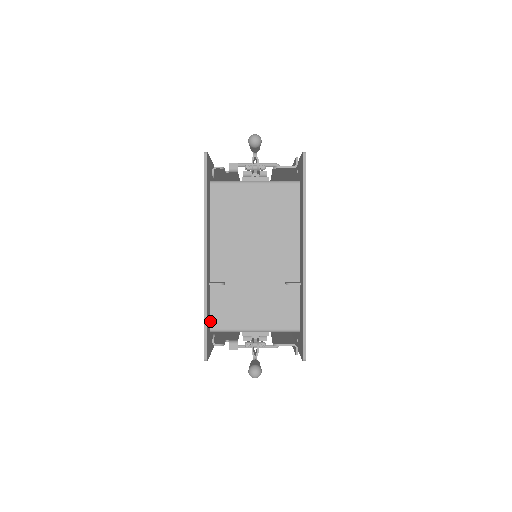
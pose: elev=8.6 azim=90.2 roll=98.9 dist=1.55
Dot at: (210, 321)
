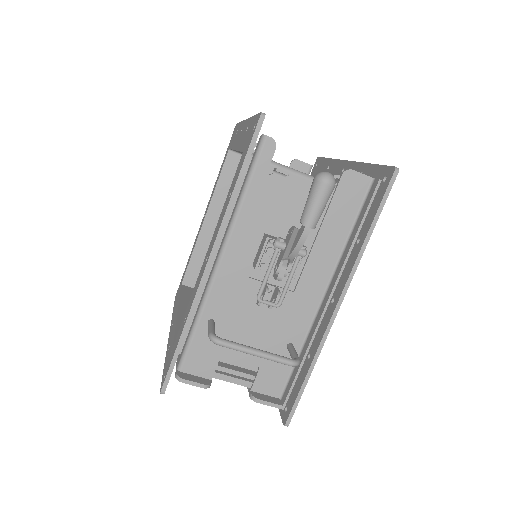
Dot at: occluded
